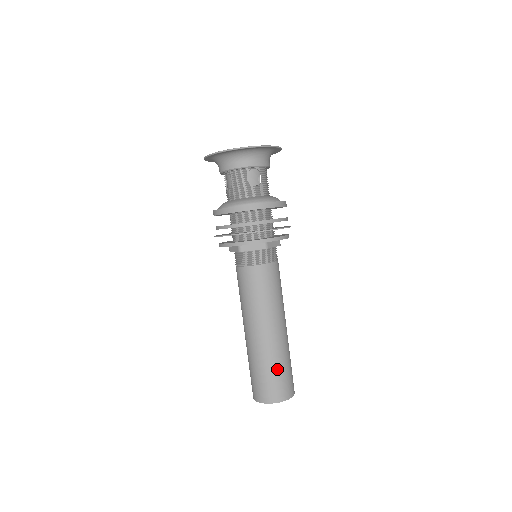
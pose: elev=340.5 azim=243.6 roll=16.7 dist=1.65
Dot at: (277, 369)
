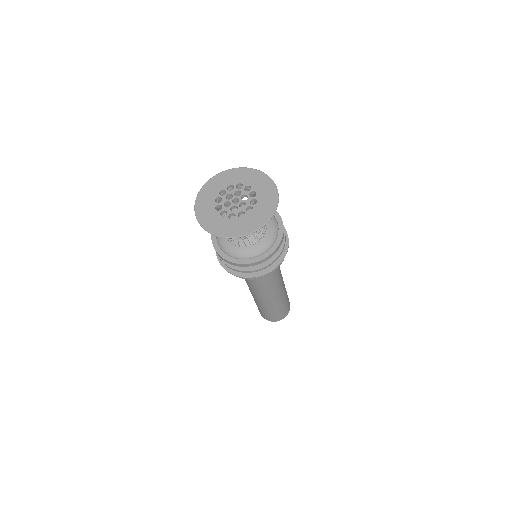
Dot at: occluded
